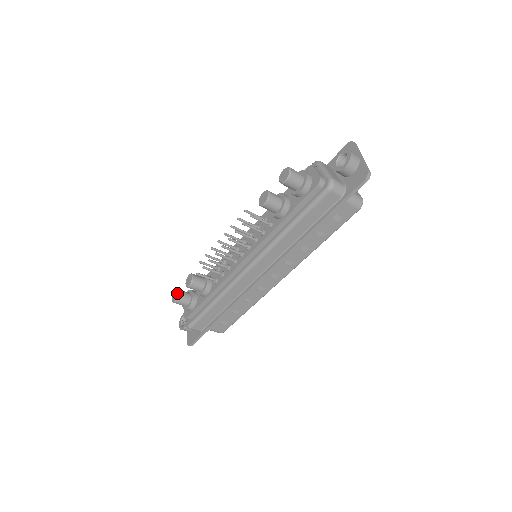
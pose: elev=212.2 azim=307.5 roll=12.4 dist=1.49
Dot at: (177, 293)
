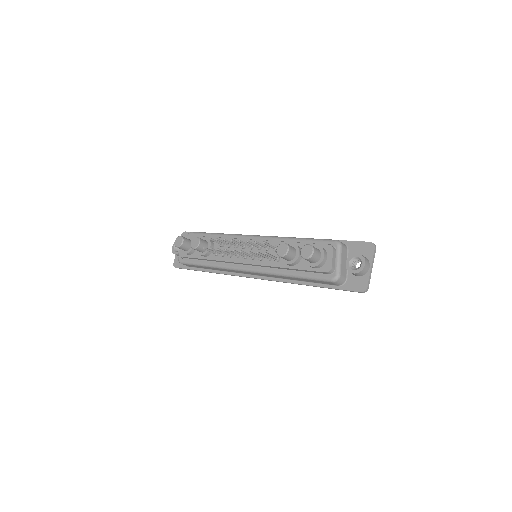
Dot at: (181, 242)
